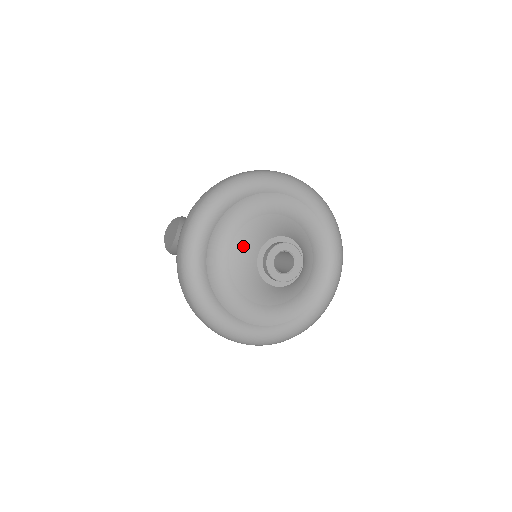
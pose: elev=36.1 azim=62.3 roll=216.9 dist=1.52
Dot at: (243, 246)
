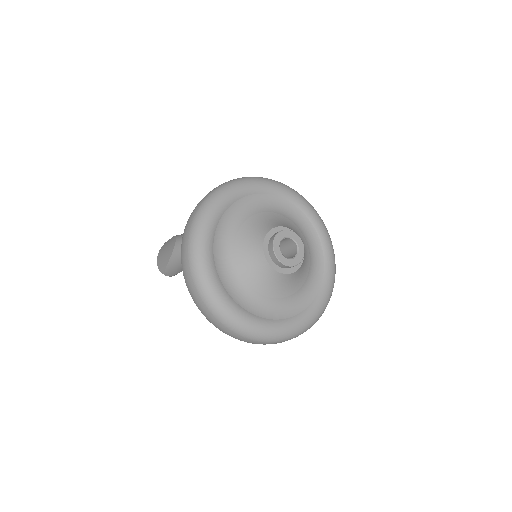
Dot at: (247, 238)
